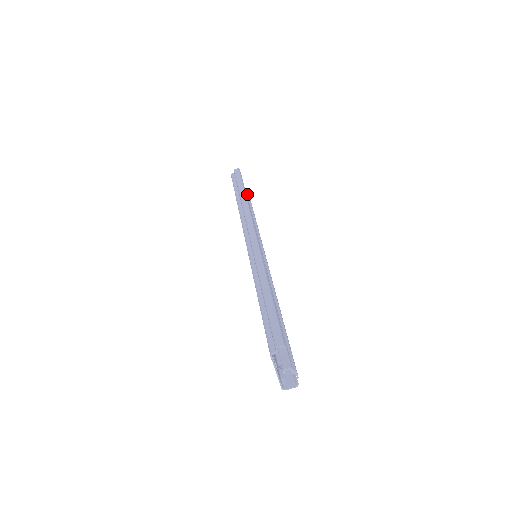
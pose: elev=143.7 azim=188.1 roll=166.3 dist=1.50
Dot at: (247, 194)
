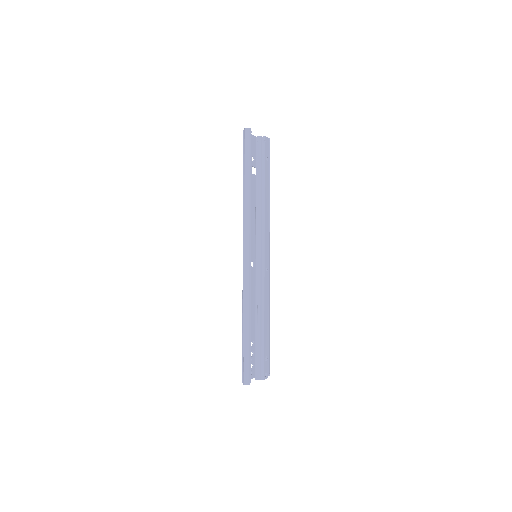
Dot at: (262, 147)
